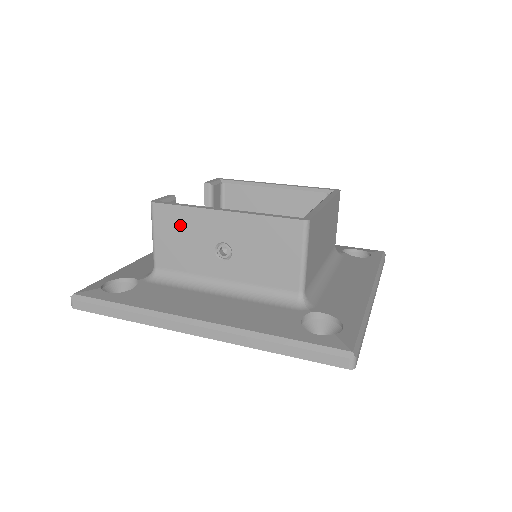
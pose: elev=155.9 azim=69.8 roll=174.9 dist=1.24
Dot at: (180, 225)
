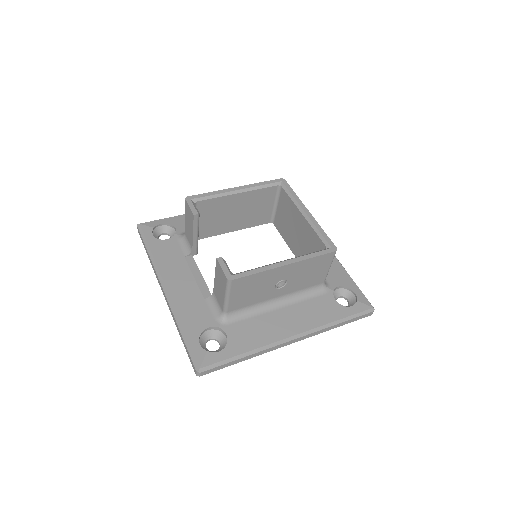
Dot at: (252, 284)
